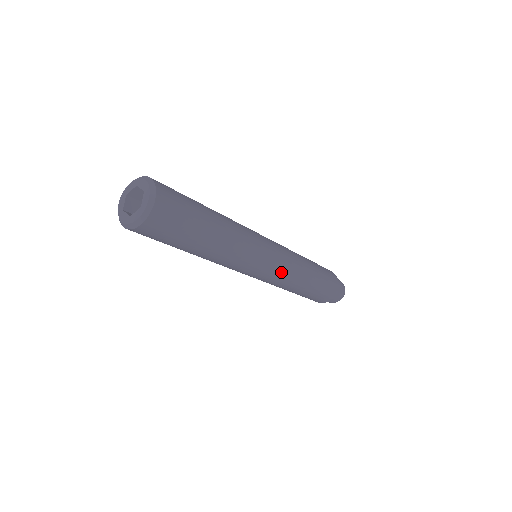
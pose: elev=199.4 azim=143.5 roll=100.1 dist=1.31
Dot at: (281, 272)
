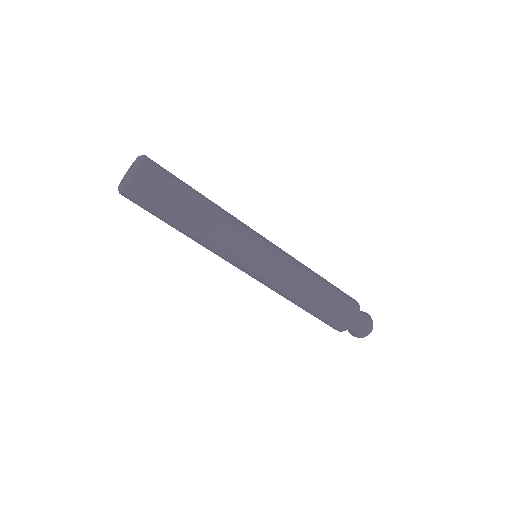
Dot at: (277, 274)
